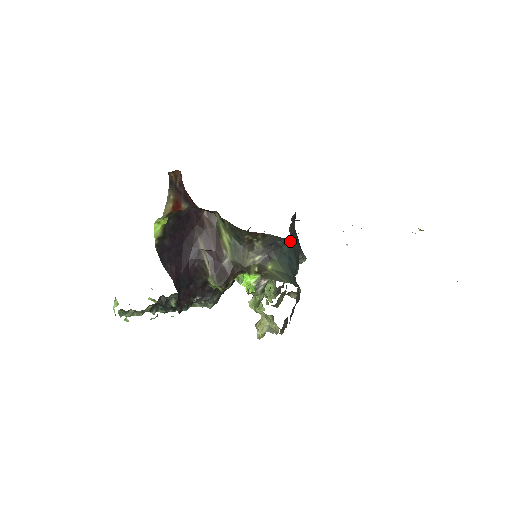
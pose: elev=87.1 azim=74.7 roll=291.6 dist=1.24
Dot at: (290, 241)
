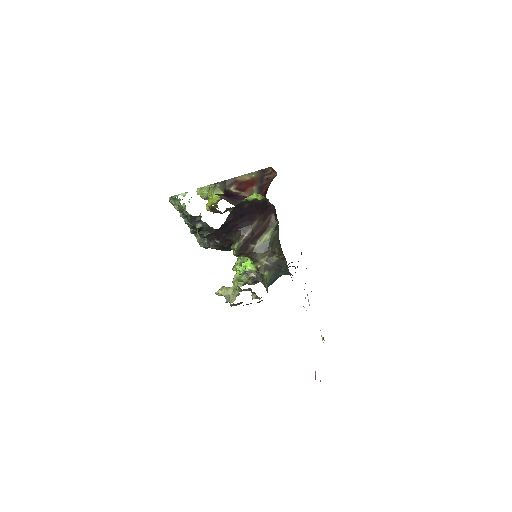
Dot at: (285, 274)
